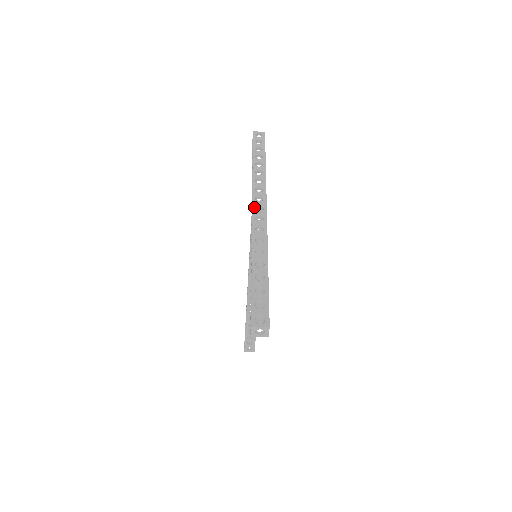
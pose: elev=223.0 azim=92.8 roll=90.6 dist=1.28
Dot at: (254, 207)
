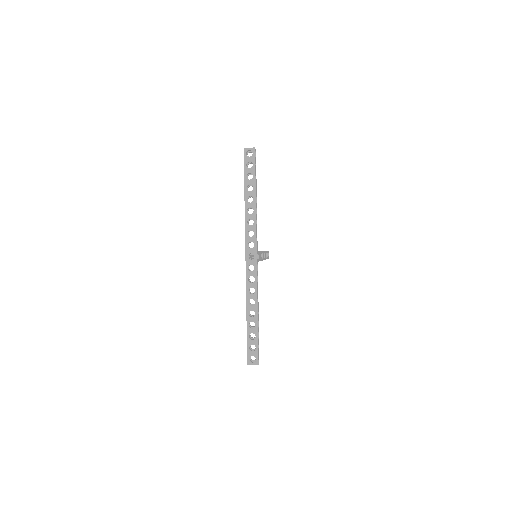
Dot at: (247, 255)
